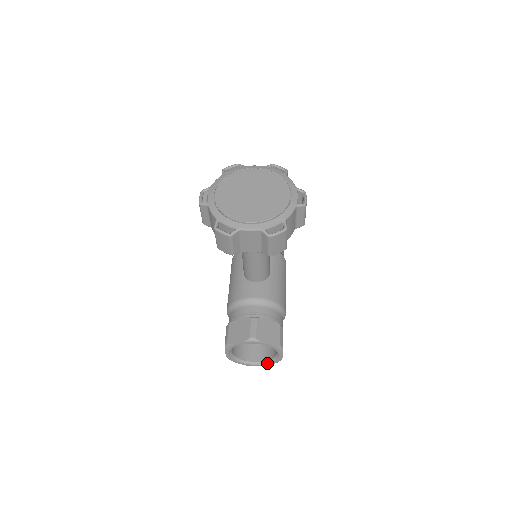
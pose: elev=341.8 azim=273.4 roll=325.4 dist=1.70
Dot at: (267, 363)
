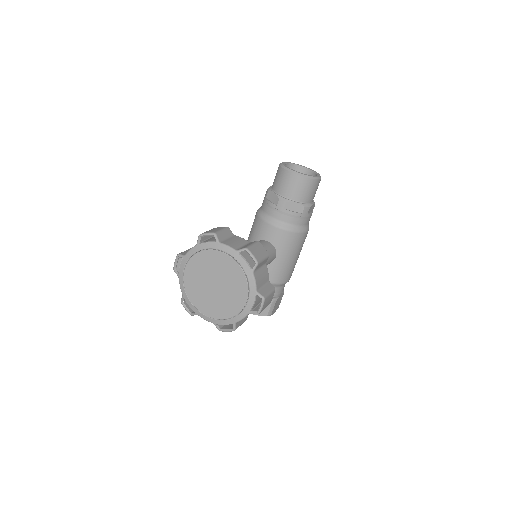
Dot at: occluded
